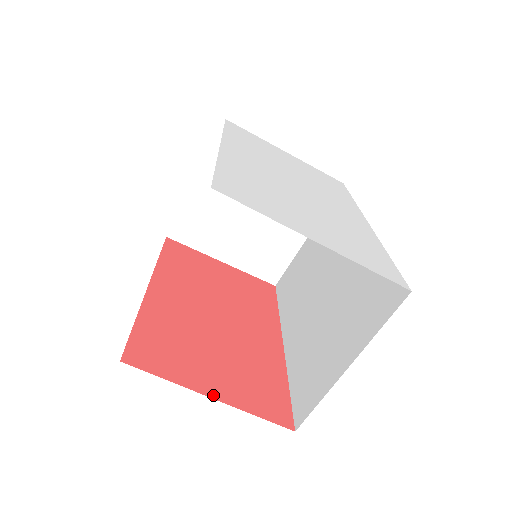
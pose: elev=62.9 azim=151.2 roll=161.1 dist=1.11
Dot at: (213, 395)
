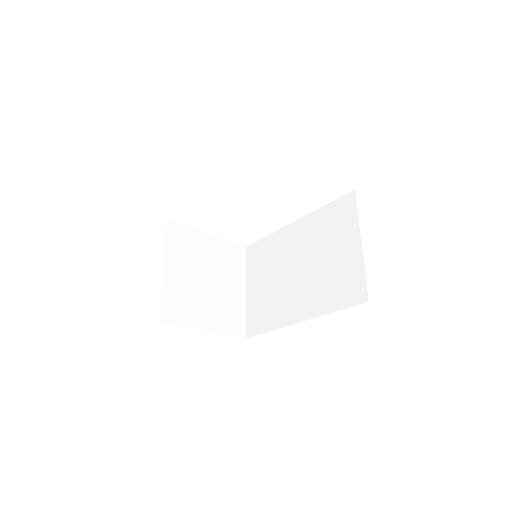
Dot at: occluded
